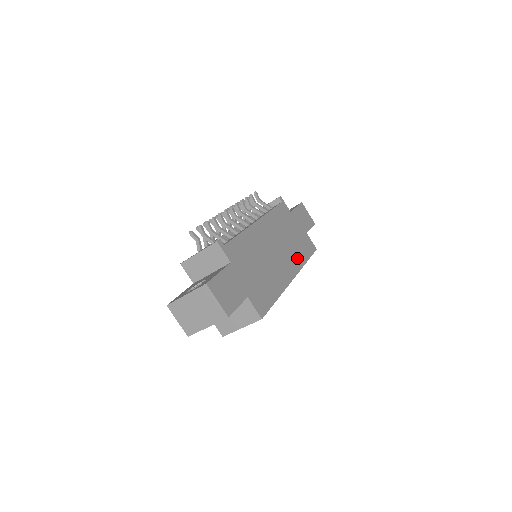
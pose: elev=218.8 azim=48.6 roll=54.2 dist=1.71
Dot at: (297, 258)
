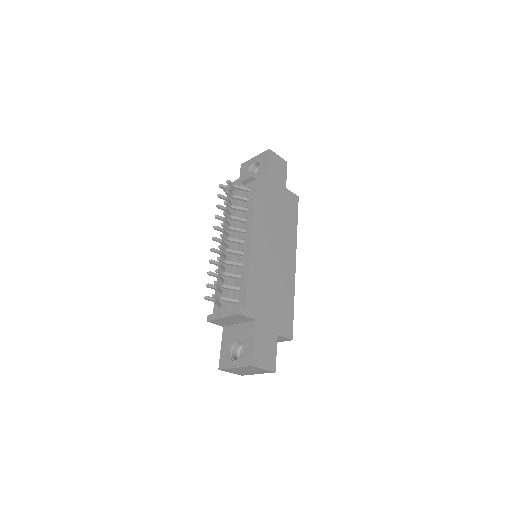
Dot at: (290, 234)
